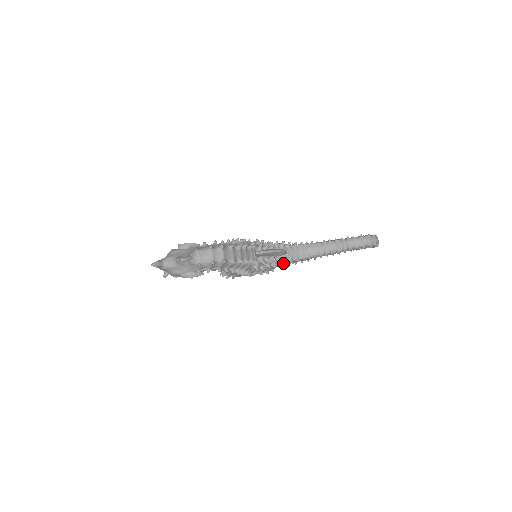
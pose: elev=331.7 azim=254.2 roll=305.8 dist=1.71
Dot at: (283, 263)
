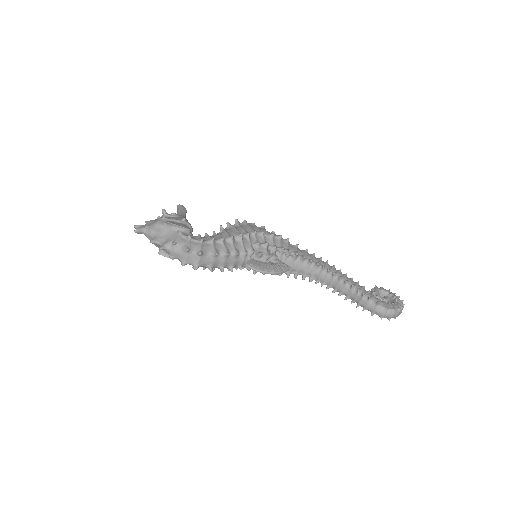
Dot at: (285, 272)
